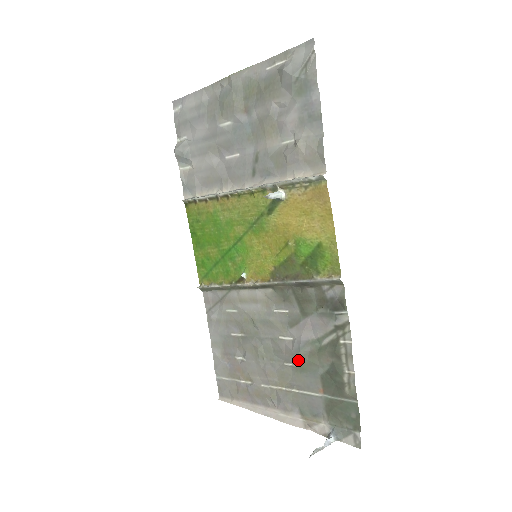
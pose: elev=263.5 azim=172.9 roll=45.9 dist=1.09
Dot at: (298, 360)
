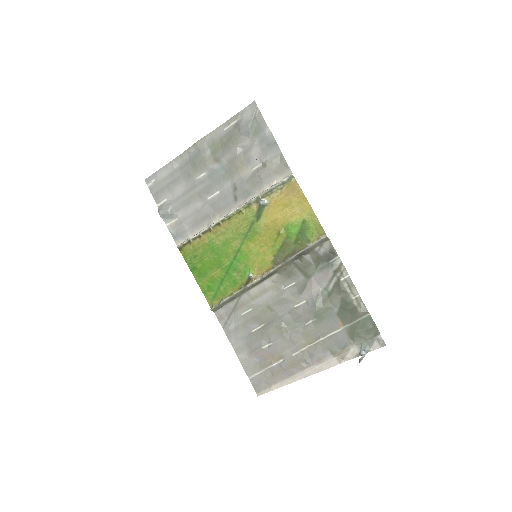
Dot at: (316, 312)
